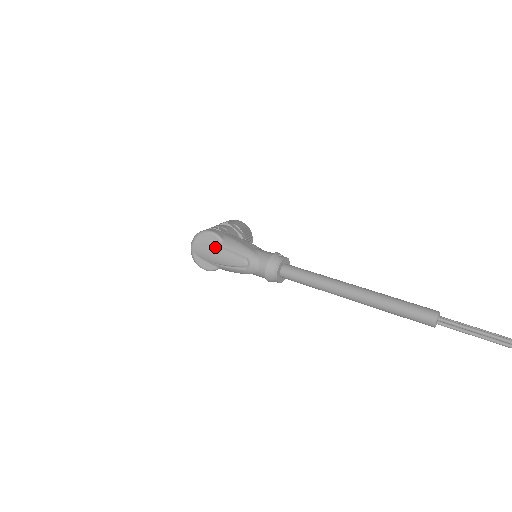
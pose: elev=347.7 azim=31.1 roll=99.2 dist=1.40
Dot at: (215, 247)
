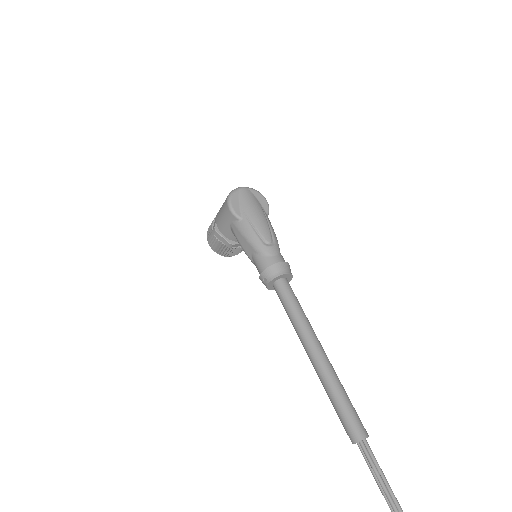
Dot at: (262, 209)
